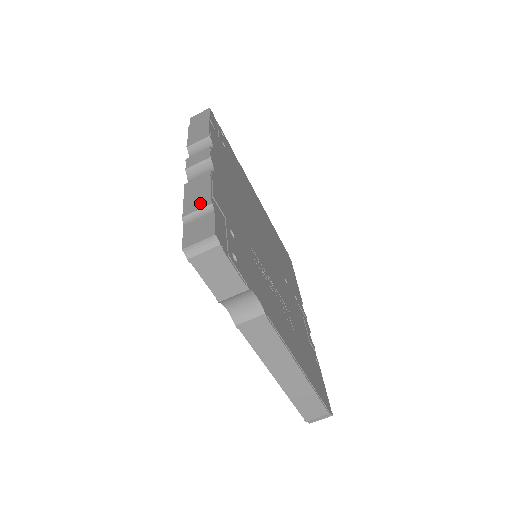
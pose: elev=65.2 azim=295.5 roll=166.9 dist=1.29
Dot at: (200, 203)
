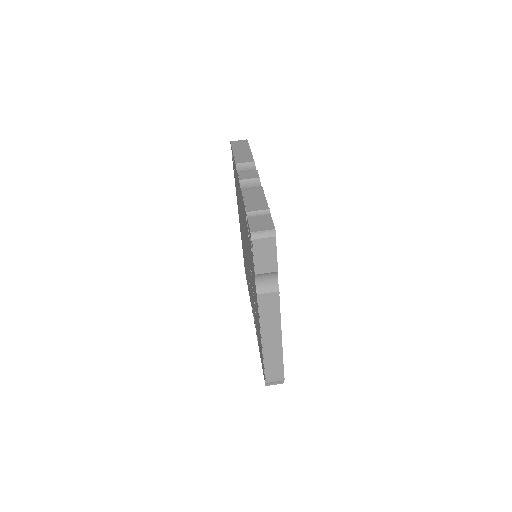
Dot at: (260, 206)
